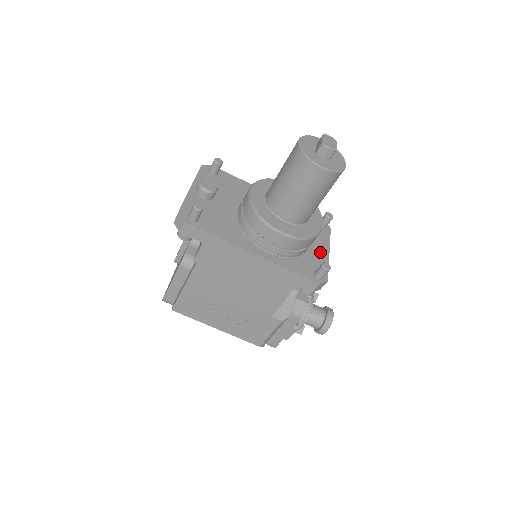
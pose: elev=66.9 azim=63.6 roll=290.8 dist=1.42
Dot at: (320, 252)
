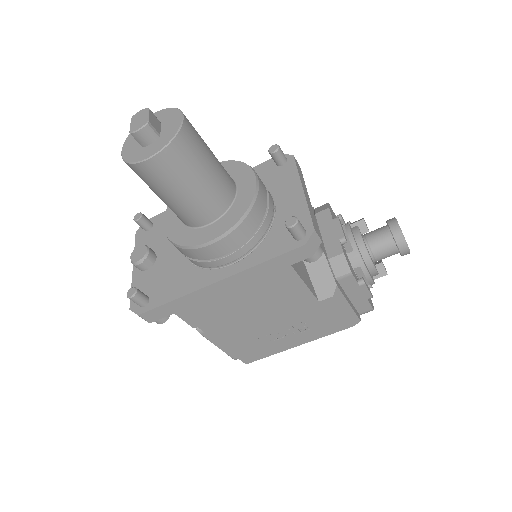
Dot at: (291, 201)
